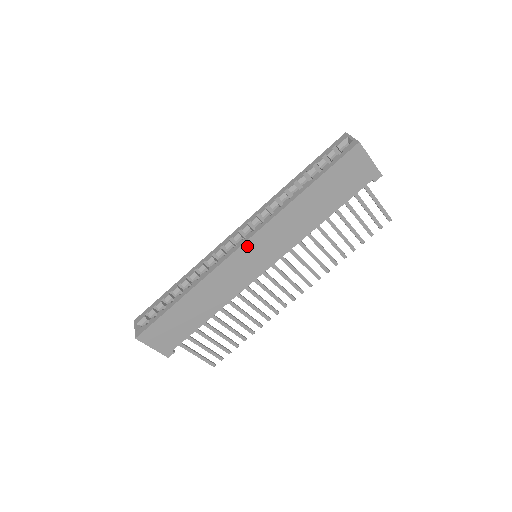
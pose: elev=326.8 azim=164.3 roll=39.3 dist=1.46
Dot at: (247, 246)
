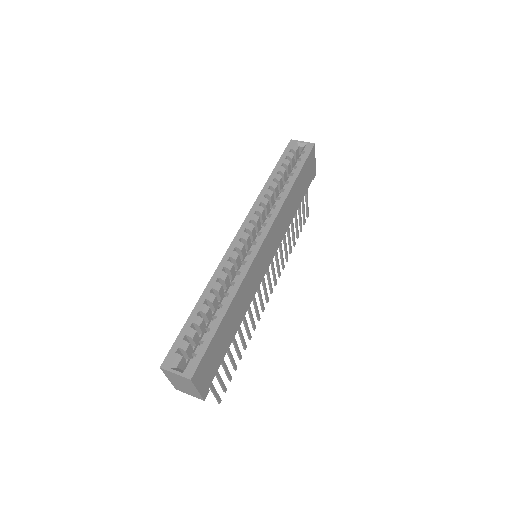
Dot at: (266, 240)
